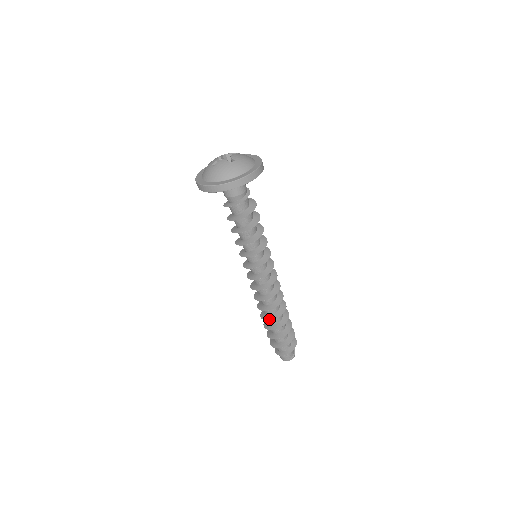
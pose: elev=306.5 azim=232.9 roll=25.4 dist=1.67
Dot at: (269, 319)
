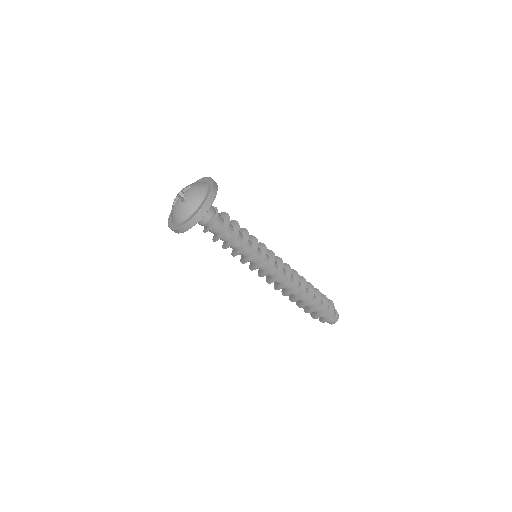
Dot at: (294, 300)
